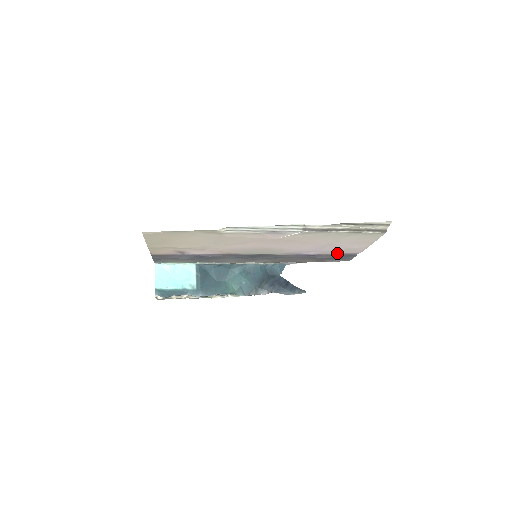
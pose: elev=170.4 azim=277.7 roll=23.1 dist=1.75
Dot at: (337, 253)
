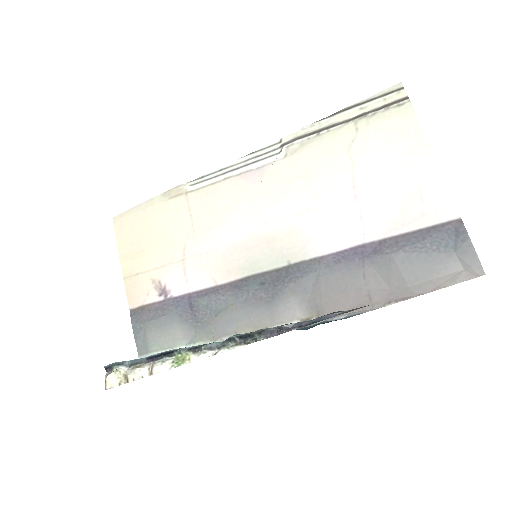
Dot at: (409, 226)
